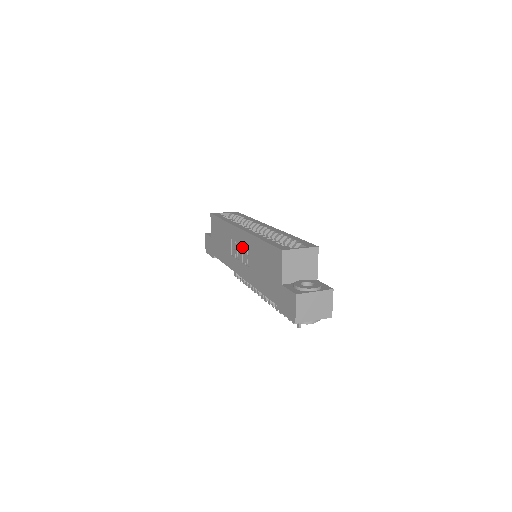
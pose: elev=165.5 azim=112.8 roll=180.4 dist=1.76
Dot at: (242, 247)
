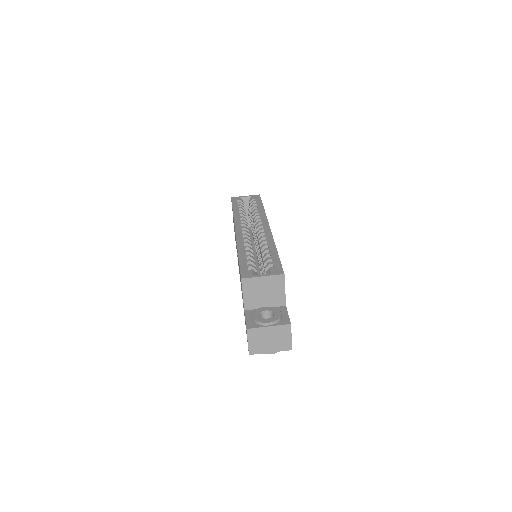
Dot at: occluded
